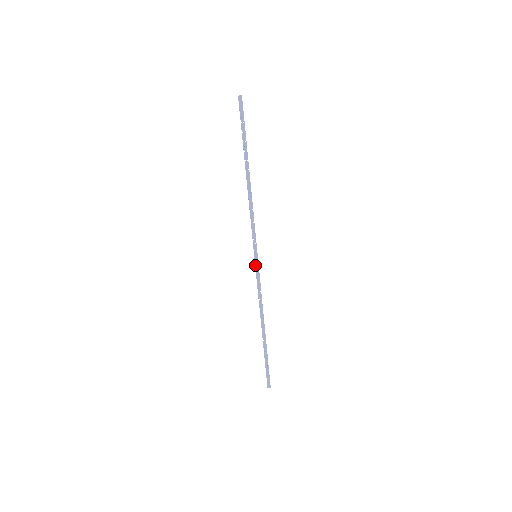
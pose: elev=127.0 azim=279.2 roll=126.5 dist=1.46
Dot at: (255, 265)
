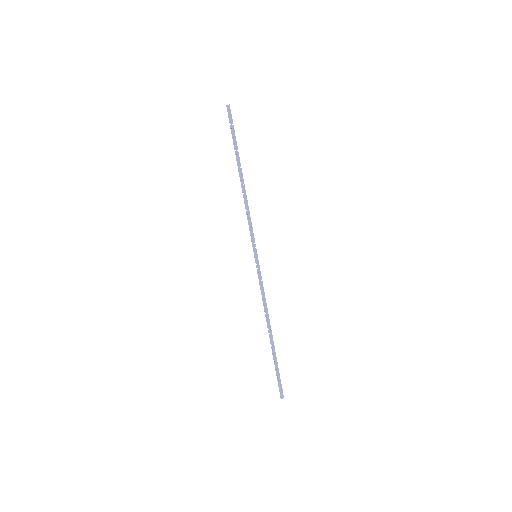
Dot at: (256, 265)
